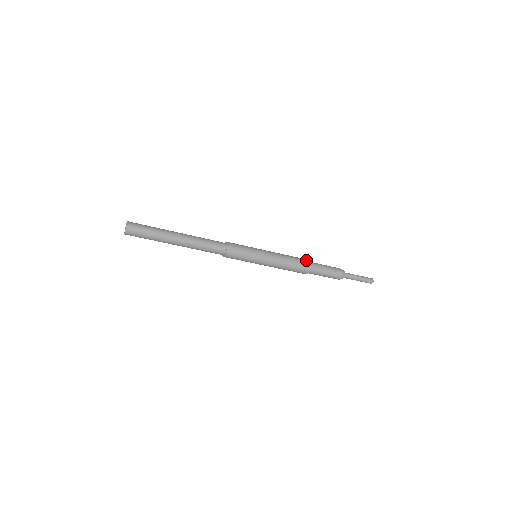
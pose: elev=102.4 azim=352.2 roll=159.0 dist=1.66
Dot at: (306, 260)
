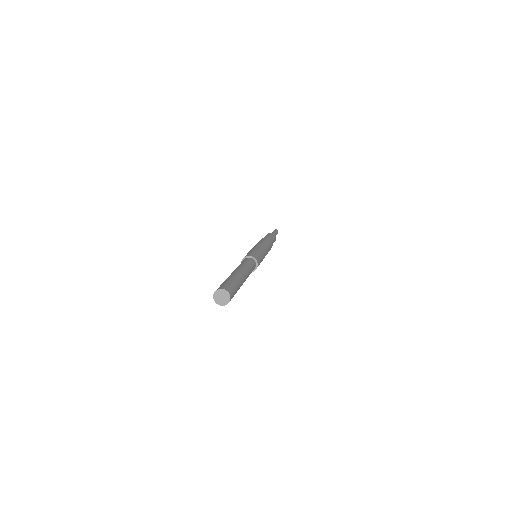
Dot at: (271, 241)
